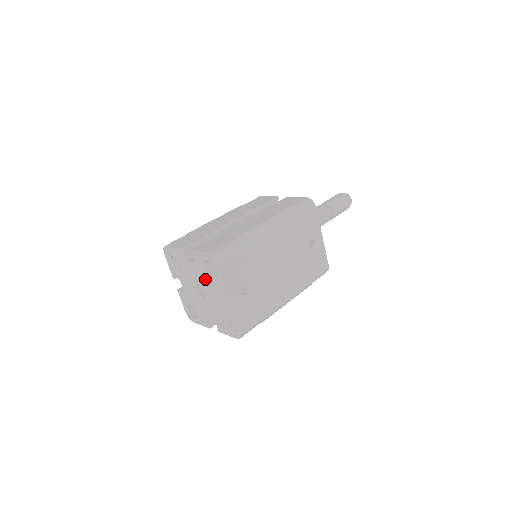
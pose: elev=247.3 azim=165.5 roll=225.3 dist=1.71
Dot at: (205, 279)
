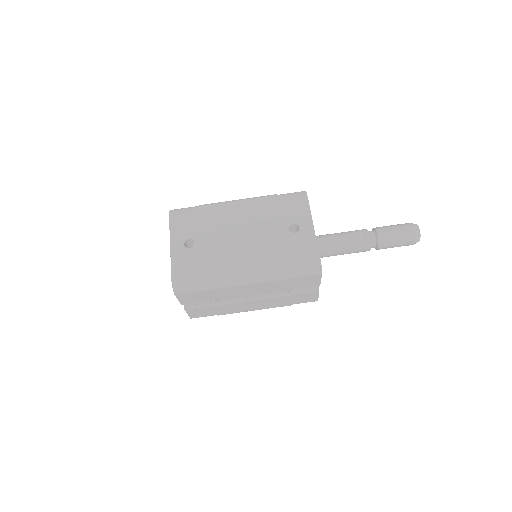
Dot at: occluded
